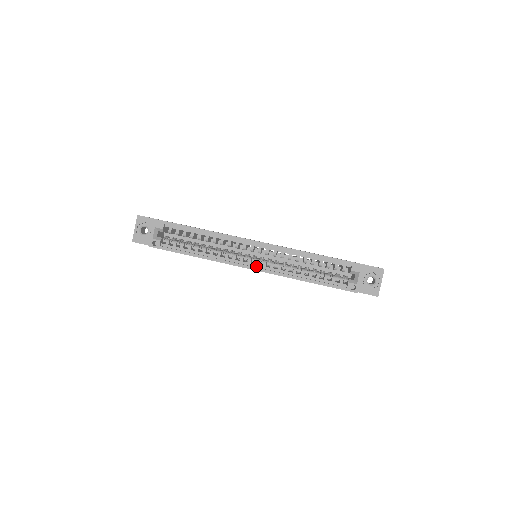
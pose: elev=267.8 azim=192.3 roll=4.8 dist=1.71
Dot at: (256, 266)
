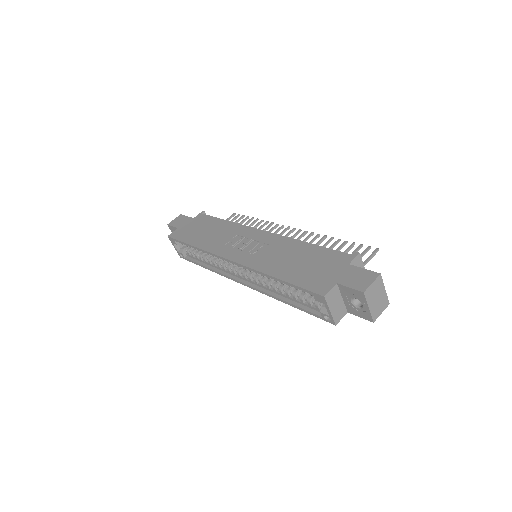
Dot at: (246, 280)
